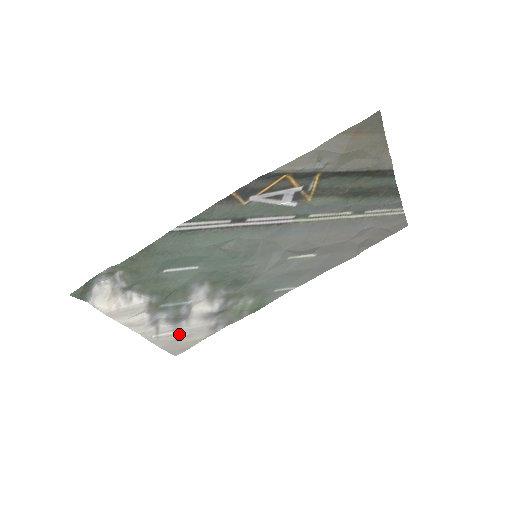
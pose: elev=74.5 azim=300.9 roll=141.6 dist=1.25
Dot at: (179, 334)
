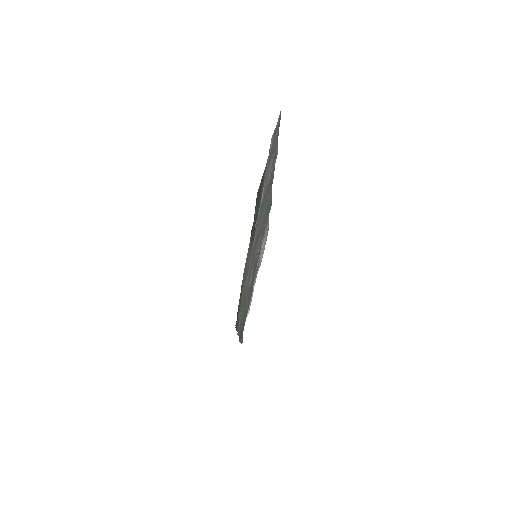
Dot at: (263, 247)
